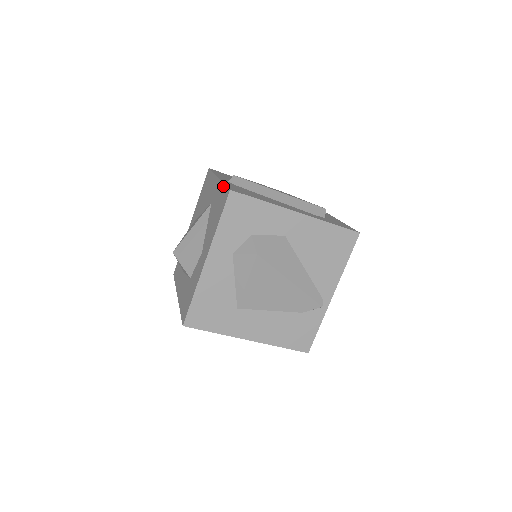
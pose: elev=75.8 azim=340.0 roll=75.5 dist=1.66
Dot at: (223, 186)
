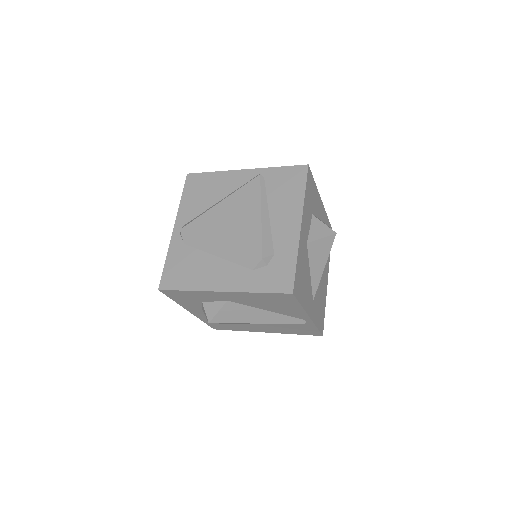
Dot at: (166, 263)
